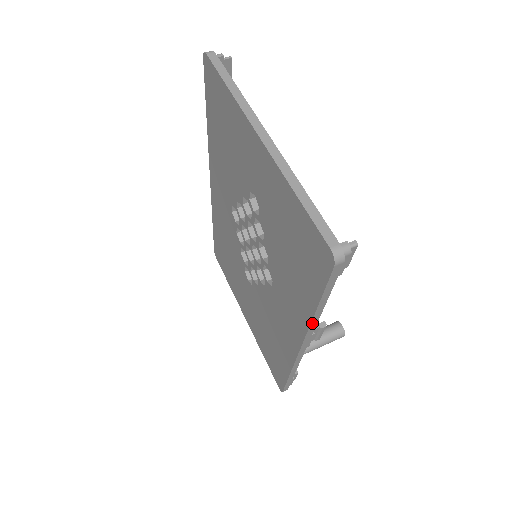
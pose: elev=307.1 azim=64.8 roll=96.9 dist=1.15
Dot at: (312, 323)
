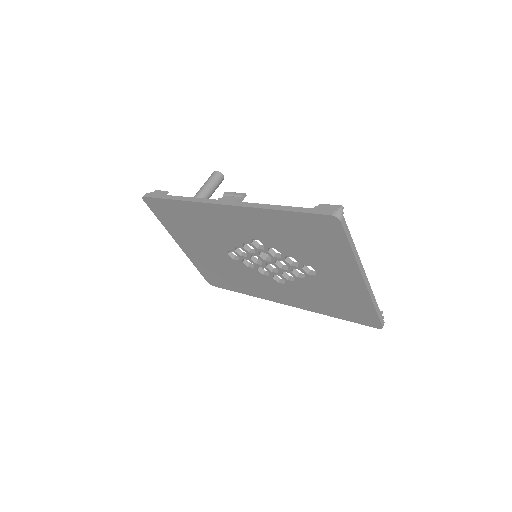
Dot at: (319, 312)
